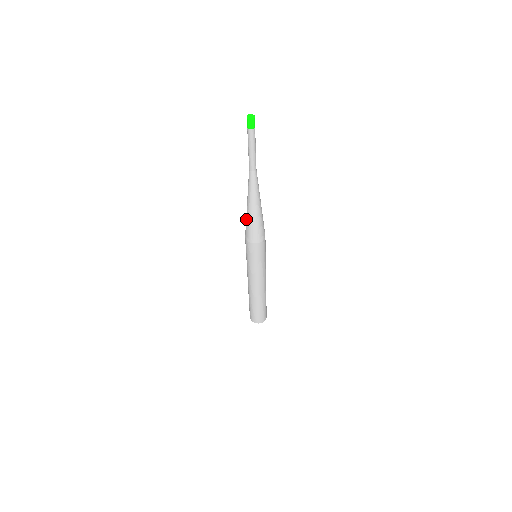
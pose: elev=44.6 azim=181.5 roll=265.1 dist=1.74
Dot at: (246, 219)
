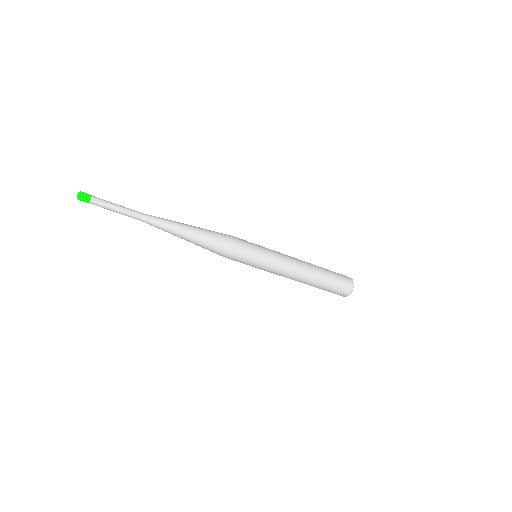
Dot at: occluded
